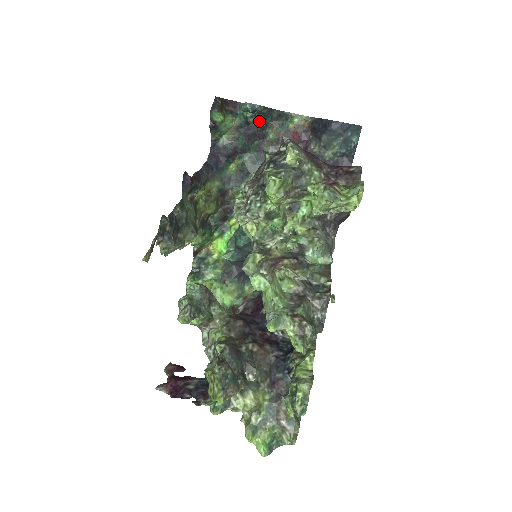
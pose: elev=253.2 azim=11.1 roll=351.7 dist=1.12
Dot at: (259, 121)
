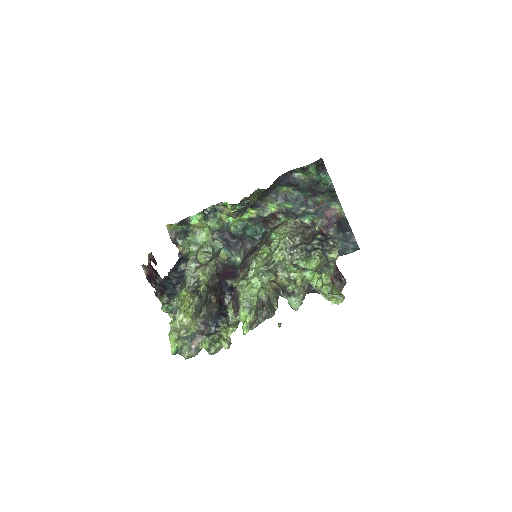
Dot at: (323, 188)
